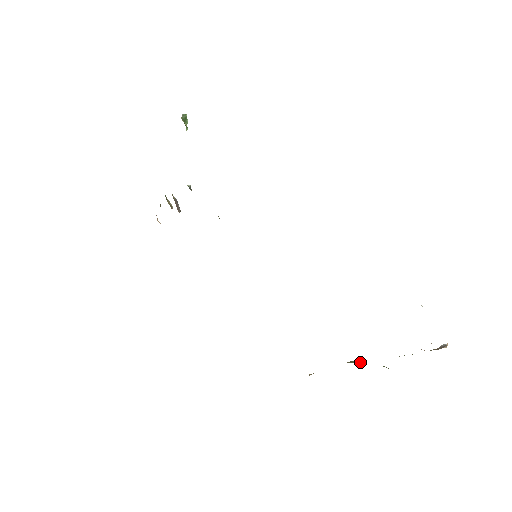
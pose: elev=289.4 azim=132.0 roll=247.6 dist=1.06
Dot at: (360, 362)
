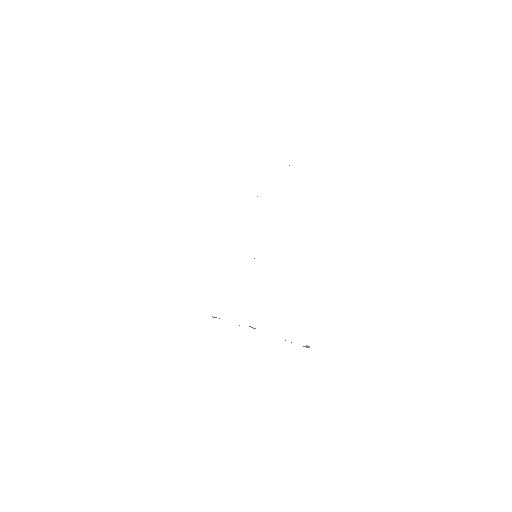
Dot at: occluded
